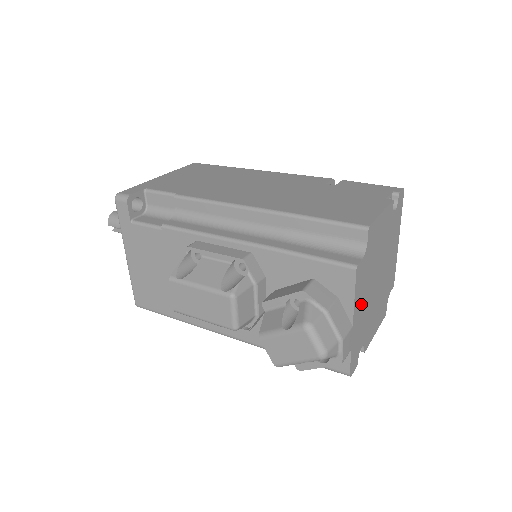
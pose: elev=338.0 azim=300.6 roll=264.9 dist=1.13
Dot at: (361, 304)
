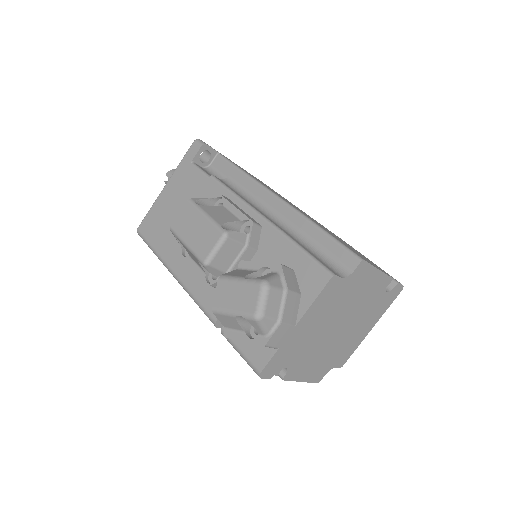
Dot at: (313, 321)
